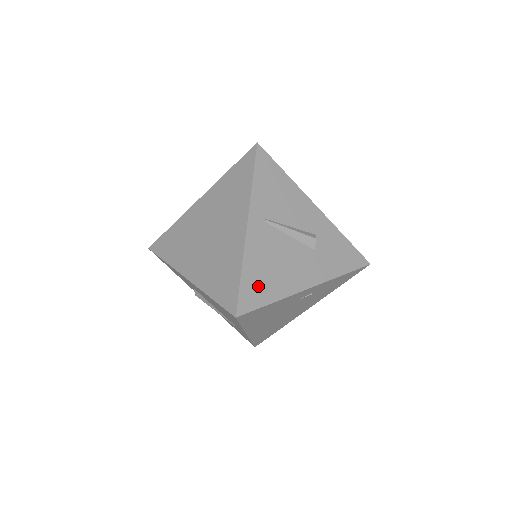
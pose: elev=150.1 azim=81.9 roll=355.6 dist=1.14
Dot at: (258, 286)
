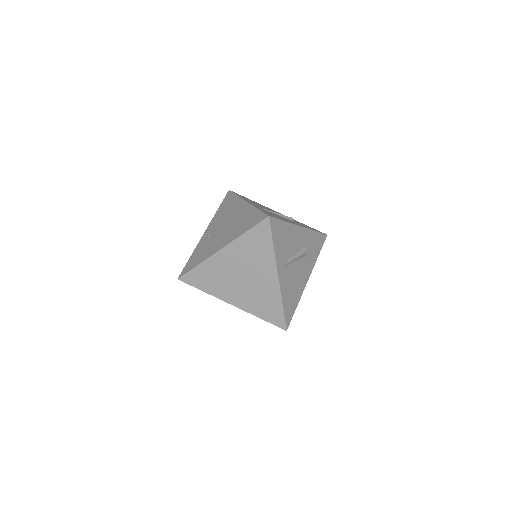
Dot at: (290, 305)
